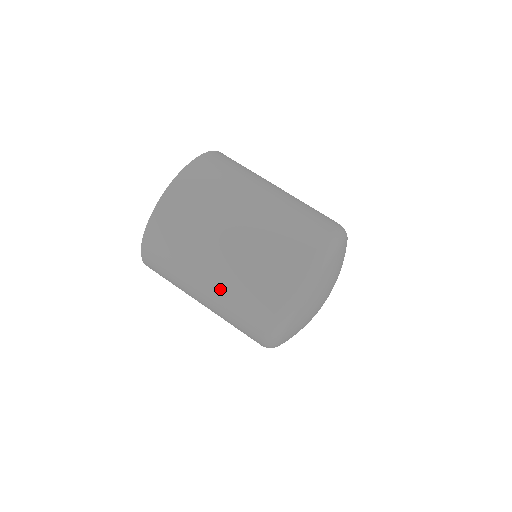
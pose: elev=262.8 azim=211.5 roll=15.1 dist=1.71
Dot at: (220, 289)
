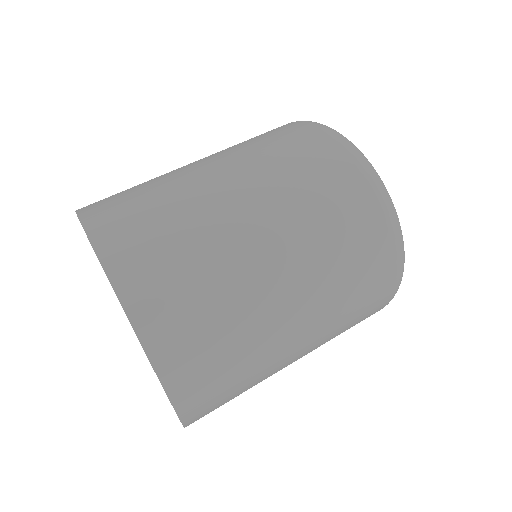
Dot at: (313, 289)
